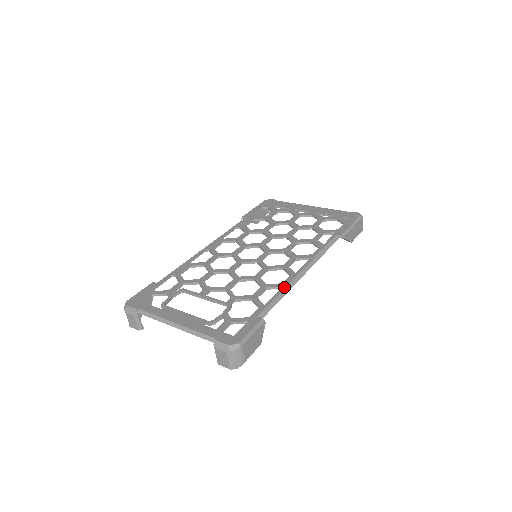
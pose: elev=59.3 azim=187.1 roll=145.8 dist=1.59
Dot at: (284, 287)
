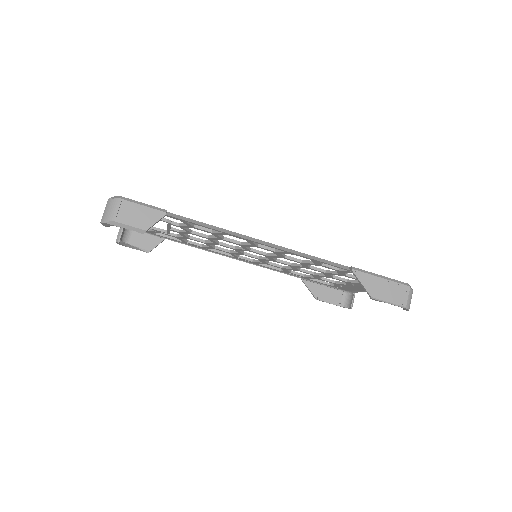
Dot at: (223, 229)
